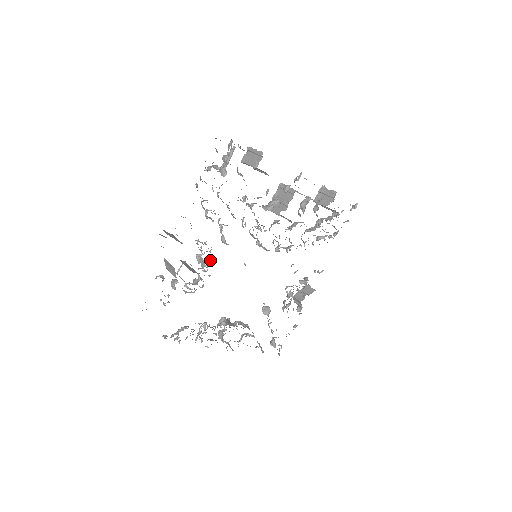
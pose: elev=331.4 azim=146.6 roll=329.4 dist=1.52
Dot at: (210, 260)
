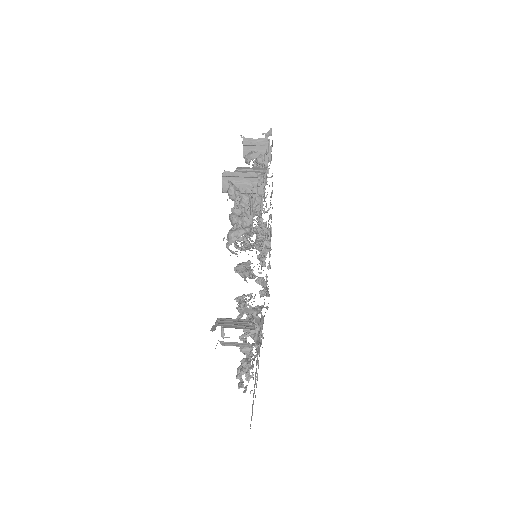
Dot at: (246, 301)
